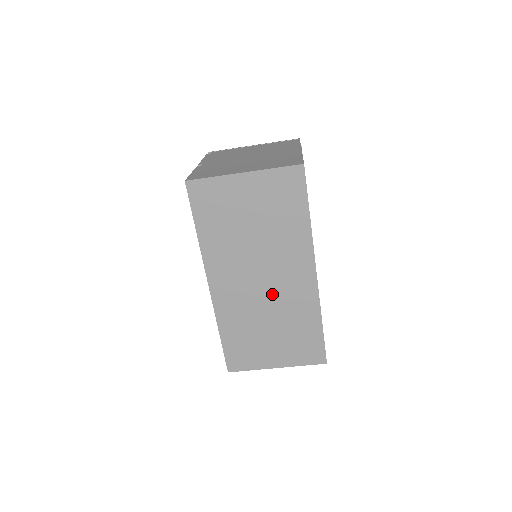
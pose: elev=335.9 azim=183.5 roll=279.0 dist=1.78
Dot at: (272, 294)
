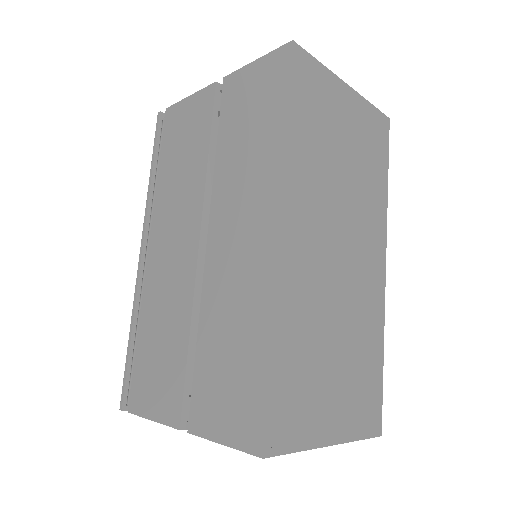
Dot at: (346, 282)
